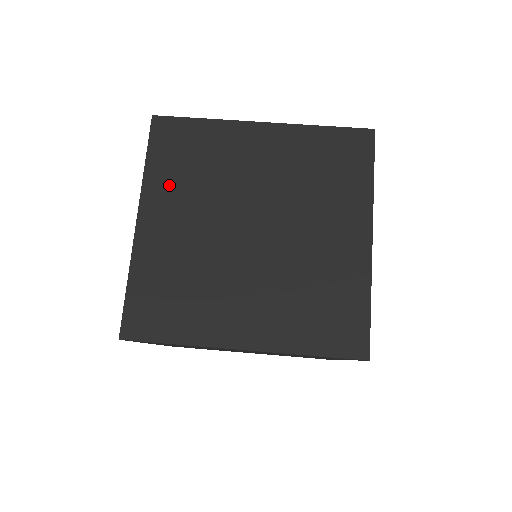
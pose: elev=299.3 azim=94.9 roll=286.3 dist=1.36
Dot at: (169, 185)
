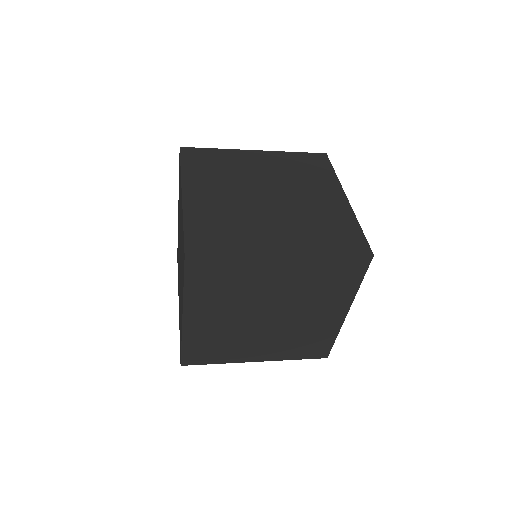
Dot at: (201, 177)
